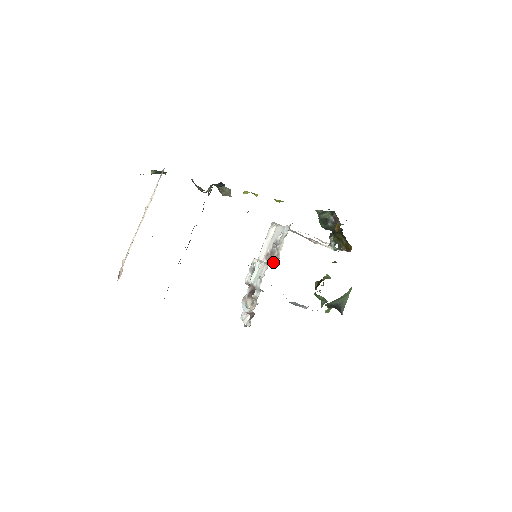
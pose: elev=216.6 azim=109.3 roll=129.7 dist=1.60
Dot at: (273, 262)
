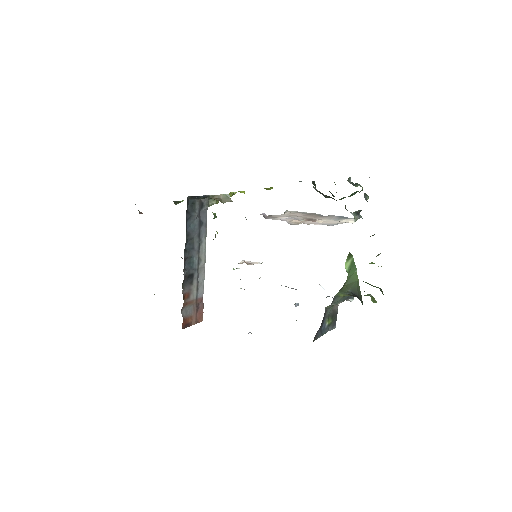
Dot at: occluded
